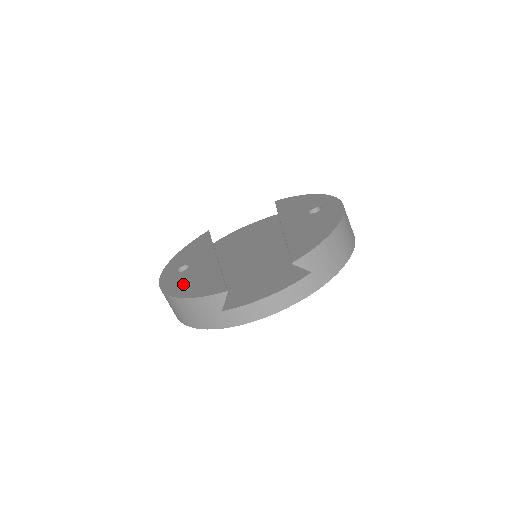
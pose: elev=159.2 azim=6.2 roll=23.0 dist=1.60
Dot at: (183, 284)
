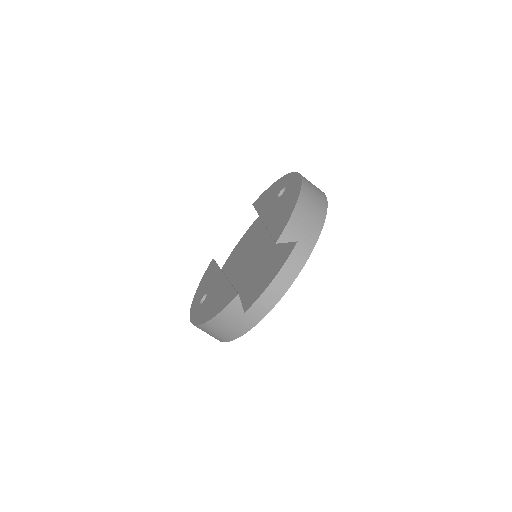
Dot at: (207, 310)
